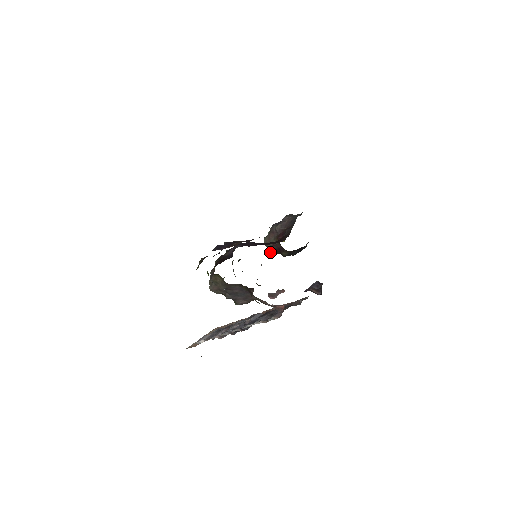
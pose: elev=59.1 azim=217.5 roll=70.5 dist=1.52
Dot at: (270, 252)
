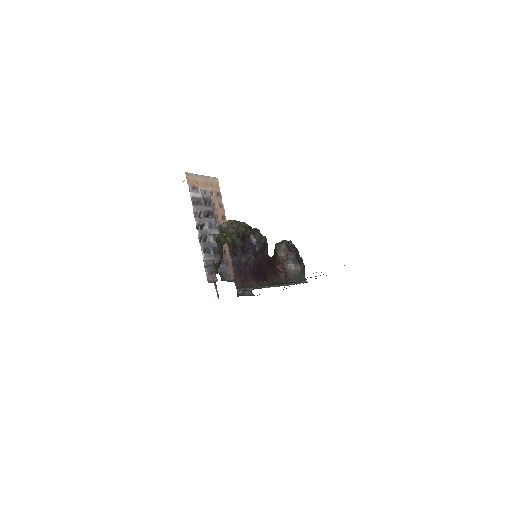
Dot at: (276, 244)
